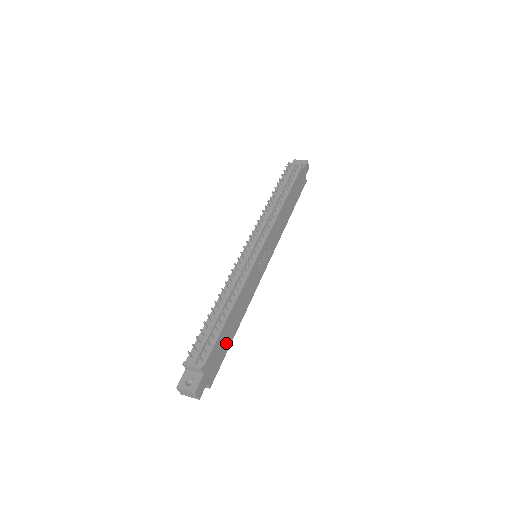
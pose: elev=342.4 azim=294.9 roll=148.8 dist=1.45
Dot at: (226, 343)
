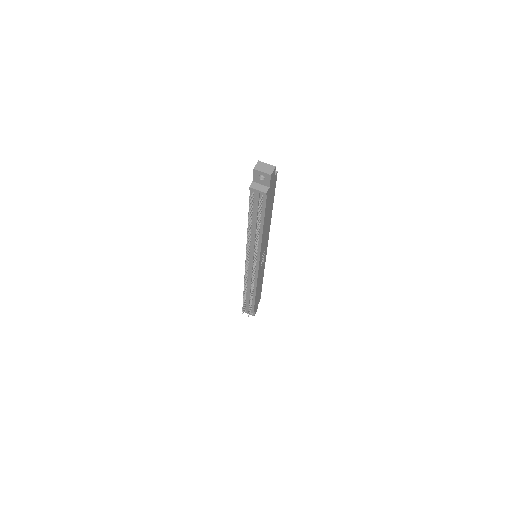
Dot at: (259, 292)
